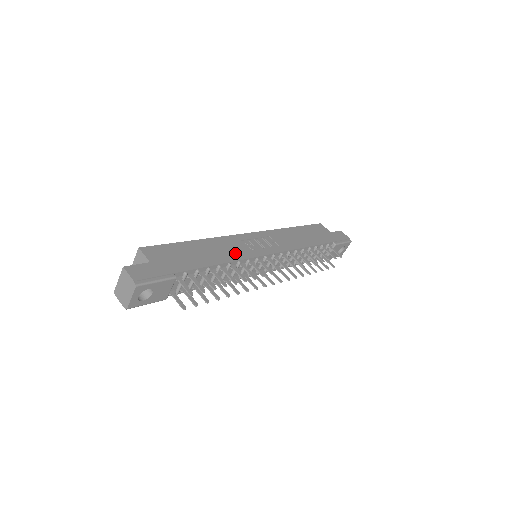
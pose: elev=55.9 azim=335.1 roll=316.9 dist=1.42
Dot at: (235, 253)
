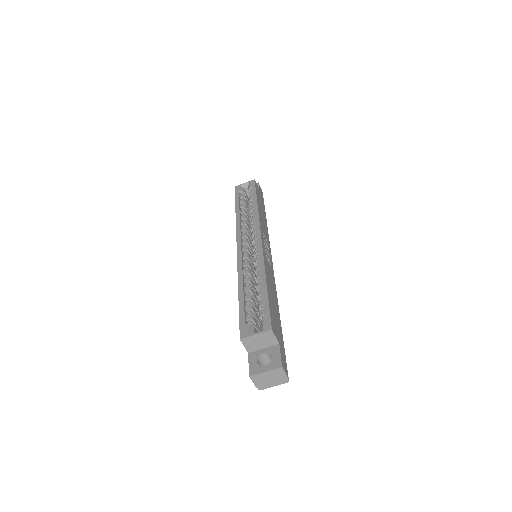
Dot at: (273, 279)
